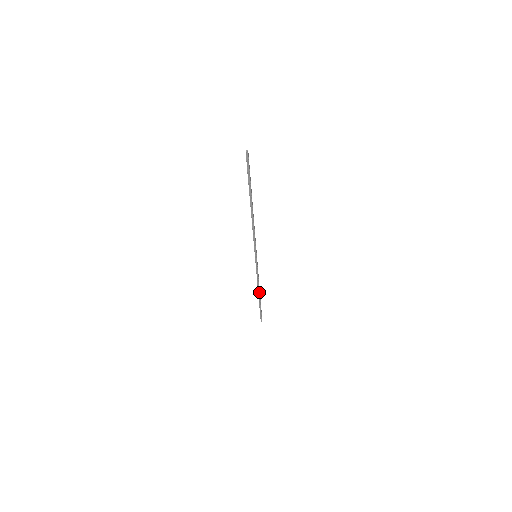
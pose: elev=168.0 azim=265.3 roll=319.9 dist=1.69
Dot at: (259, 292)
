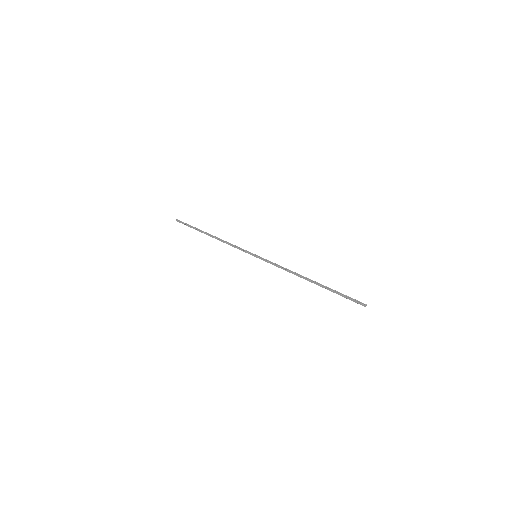
Dot at: (214, 237)
